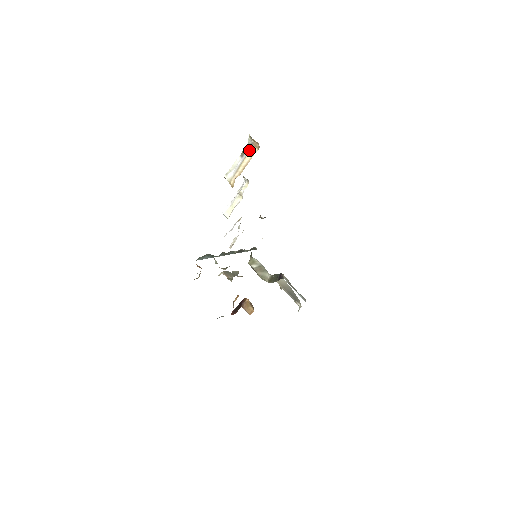
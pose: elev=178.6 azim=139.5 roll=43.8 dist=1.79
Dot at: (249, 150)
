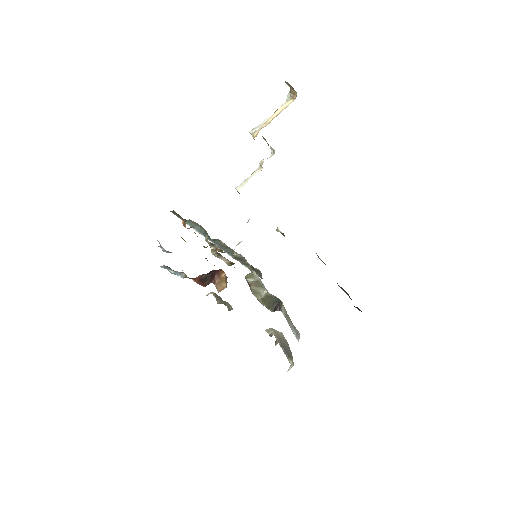
Dot at: (285, 102)
